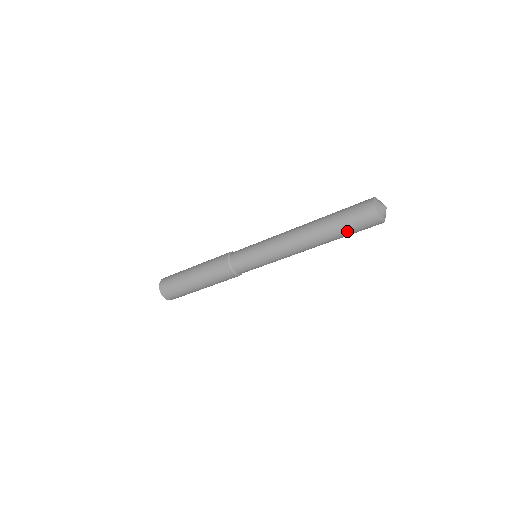
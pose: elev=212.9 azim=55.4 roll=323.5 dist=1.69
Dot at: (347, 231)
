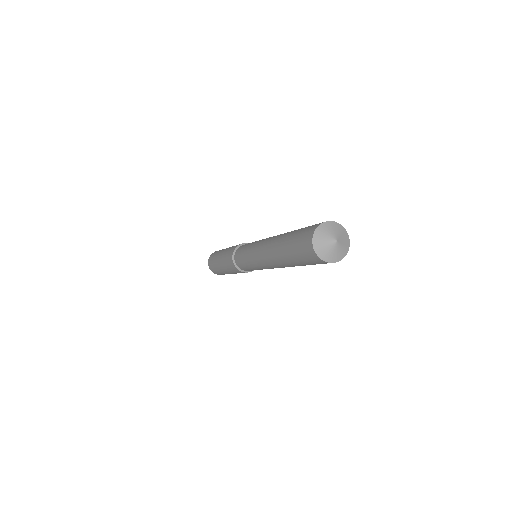
Dot at: occluded
